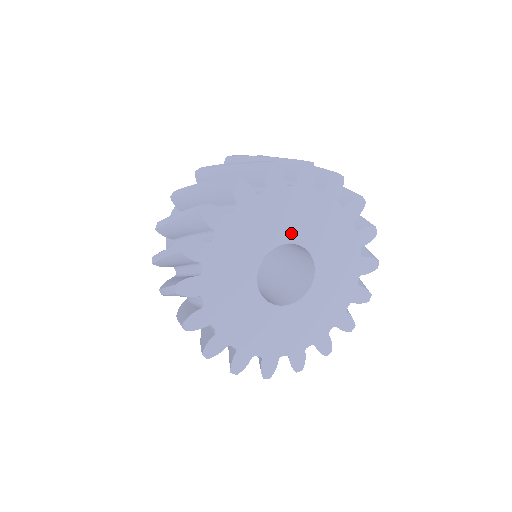
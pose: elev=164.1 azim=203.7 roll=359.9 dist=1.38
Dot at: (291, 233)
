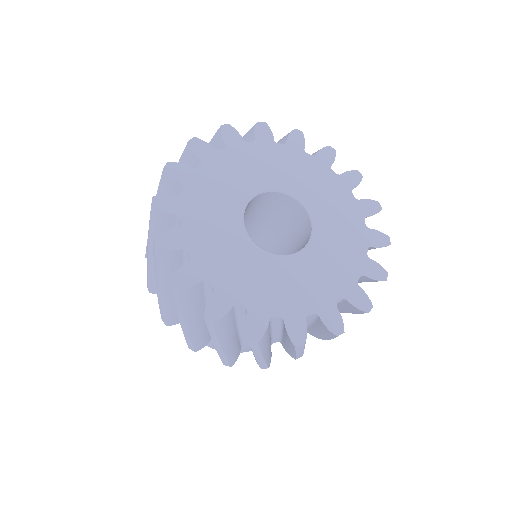
Dot at: (282, 183)
